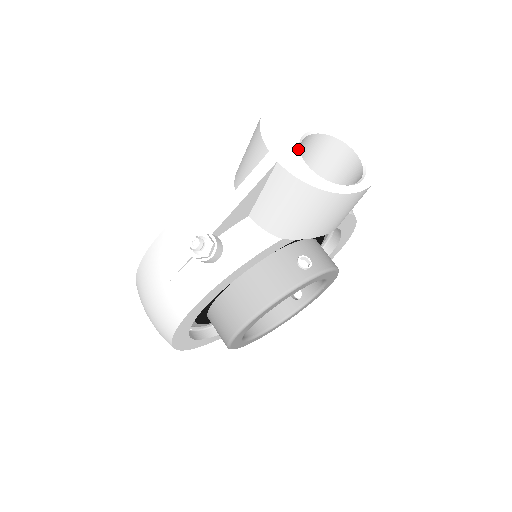
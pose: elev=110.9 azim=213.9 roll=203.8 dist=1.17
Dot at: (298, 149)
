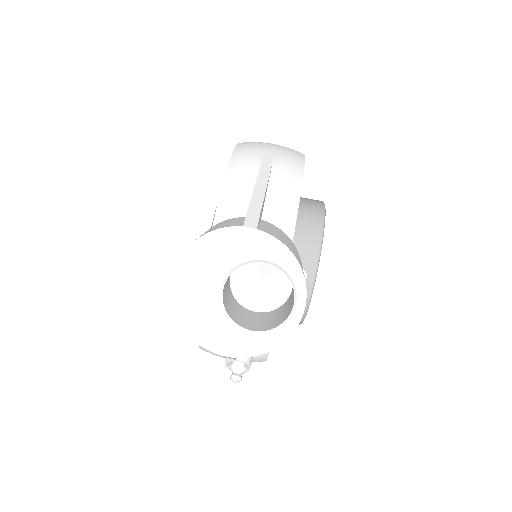
Dot at: (232, 326)
